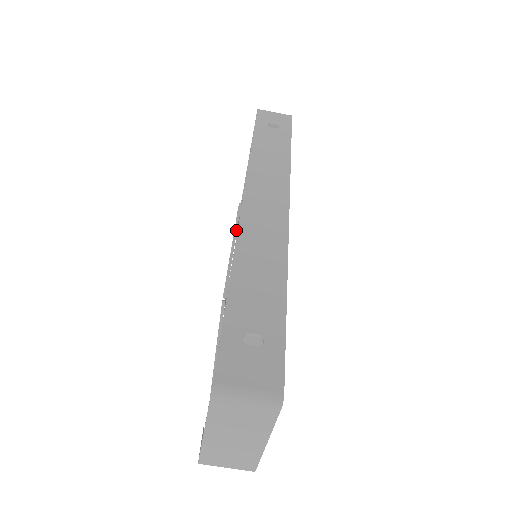
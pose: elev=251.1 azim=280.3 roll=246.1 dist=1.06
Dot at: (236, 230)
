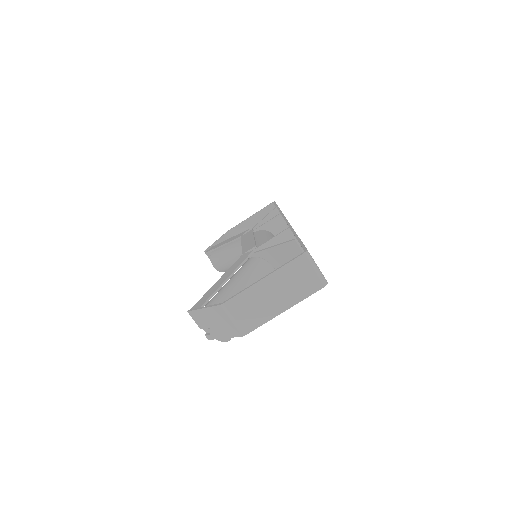
Dot at: occluded
